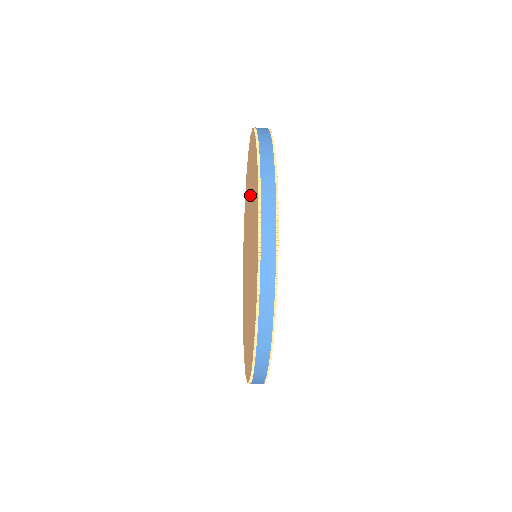
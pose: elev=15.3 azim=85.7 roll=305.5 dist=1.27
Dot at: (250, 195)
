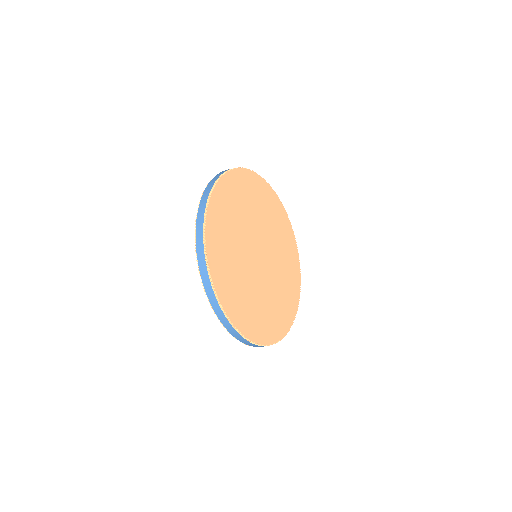
Dot at: occluded
